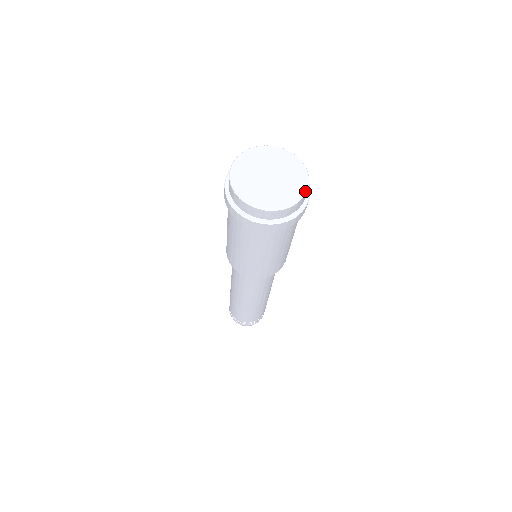
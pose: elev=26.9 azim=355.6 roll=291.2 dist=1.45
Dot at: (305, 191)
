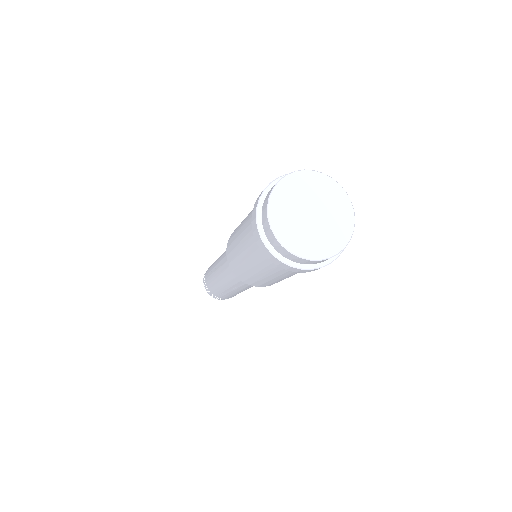
Dot at: (354, 223)
